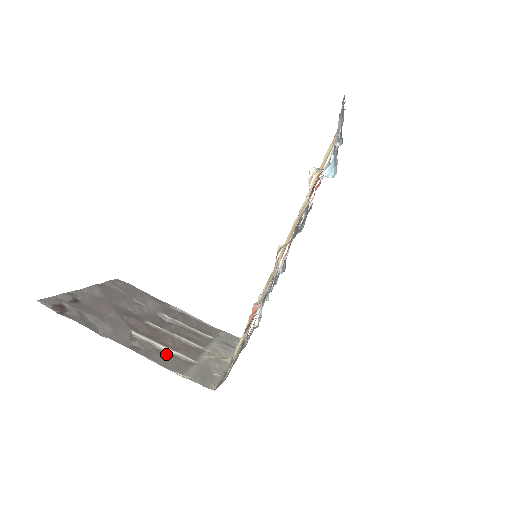
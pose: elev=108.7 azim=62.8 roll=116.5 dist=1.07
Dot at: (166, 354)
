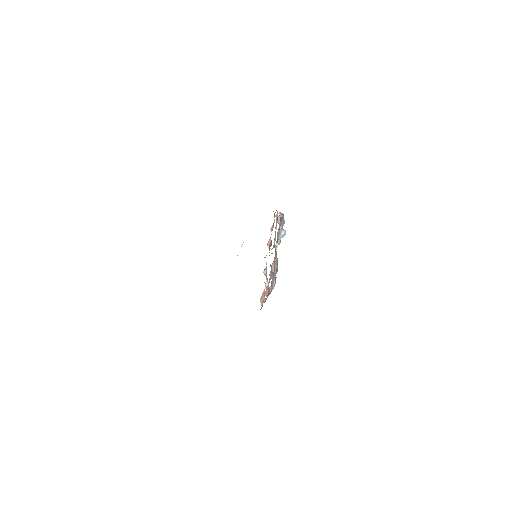
Dot at: occluded
